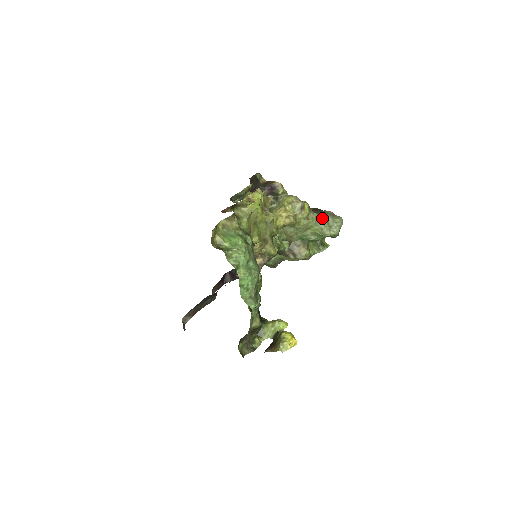
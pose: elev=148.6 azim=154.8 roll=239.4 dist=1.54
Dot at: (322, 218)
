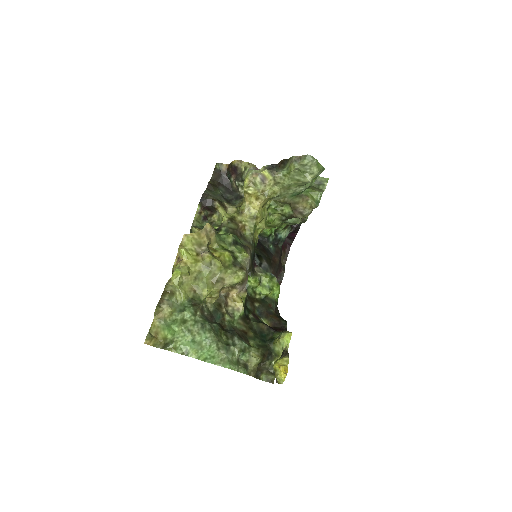
Dot at: (290, 171)
